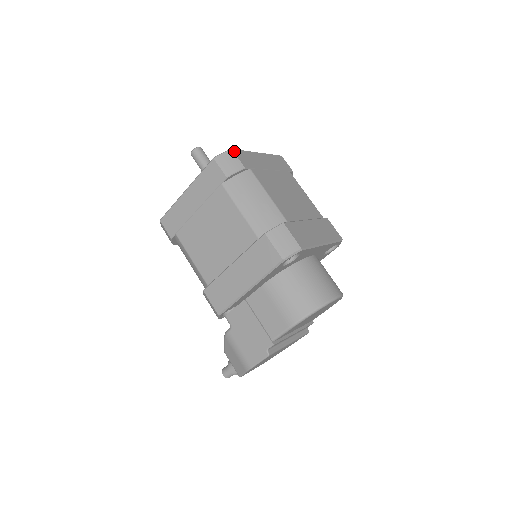
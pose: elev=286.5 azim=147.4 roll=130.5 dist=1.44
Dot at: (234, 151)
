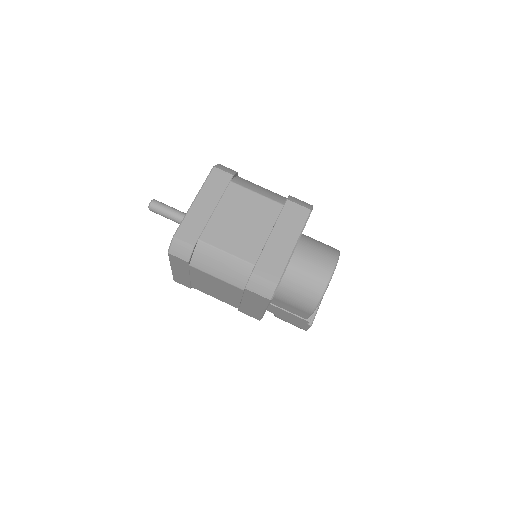
Dot at: (177, 236)
